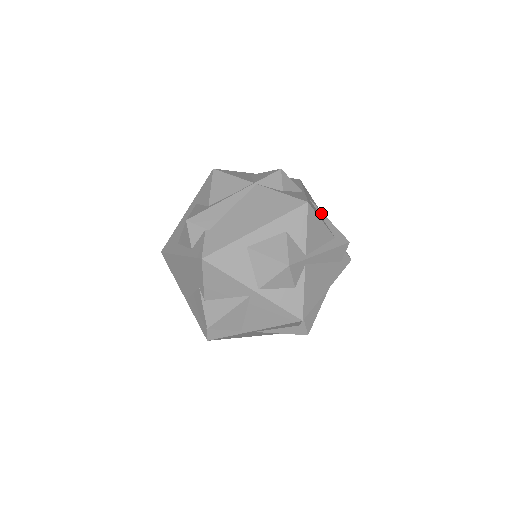
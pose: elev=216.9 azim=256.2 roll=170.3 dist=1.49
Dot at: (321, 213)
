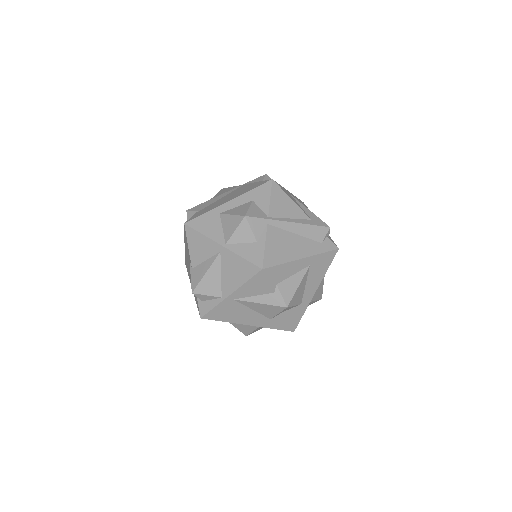
Dot at: (301, 204)
